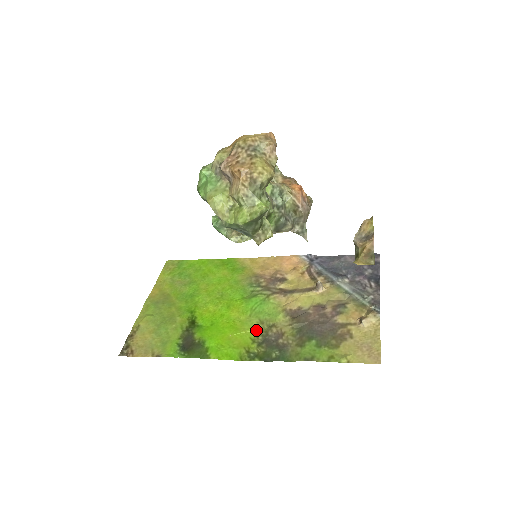
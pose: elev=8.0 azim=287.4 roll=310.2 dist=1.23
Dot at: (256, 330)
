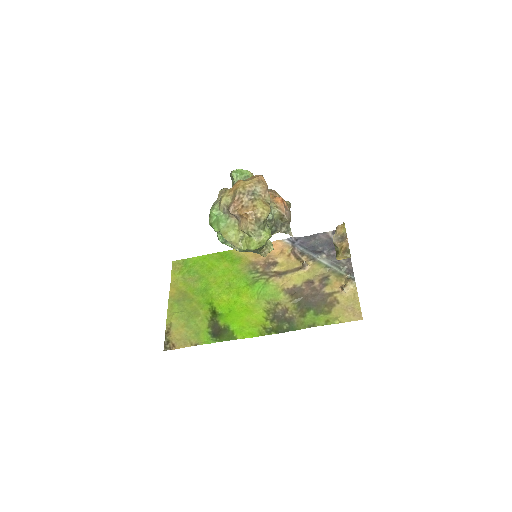
Dot at: (266, 310)
